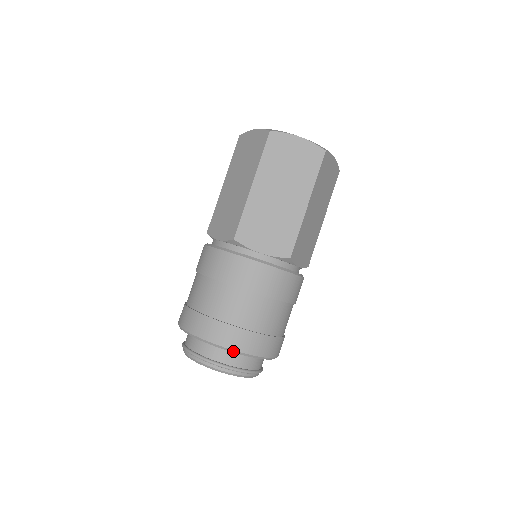
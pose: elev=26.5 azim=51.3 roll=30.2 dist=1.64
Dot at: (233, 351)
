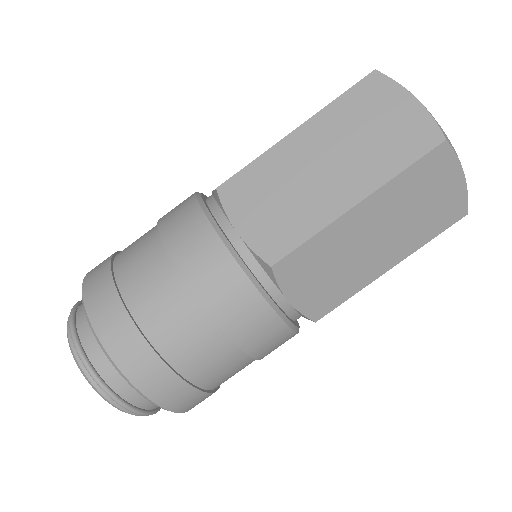
Dot at: (97, 337)
